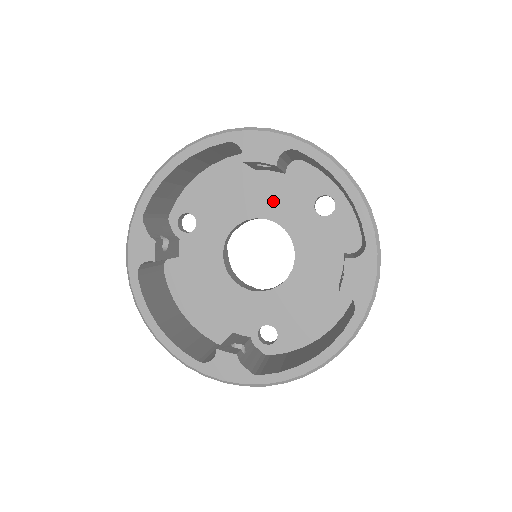
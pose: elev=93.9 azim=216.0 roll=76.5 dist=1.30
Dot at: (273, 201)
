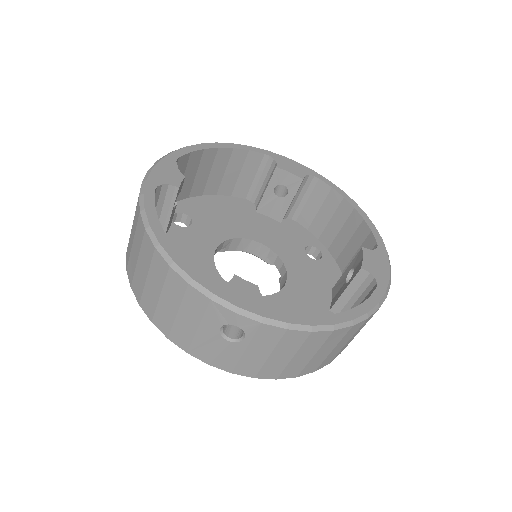
Dot at: (269, 235)
